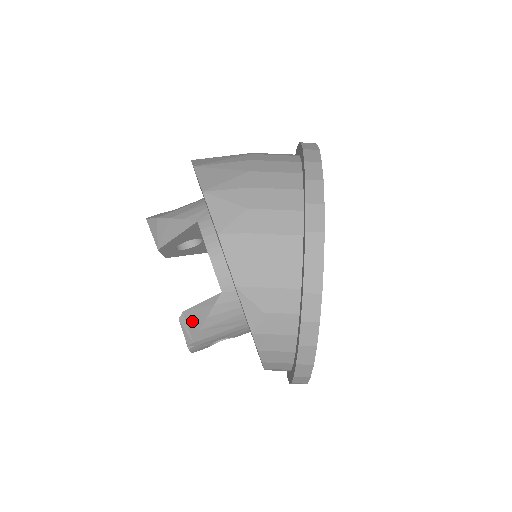
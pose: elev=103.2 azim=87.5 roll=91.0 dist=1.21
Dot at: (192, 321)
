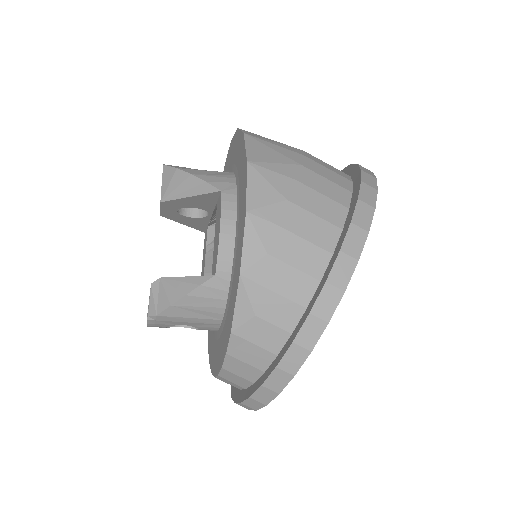
Dot at: (166, 292)
